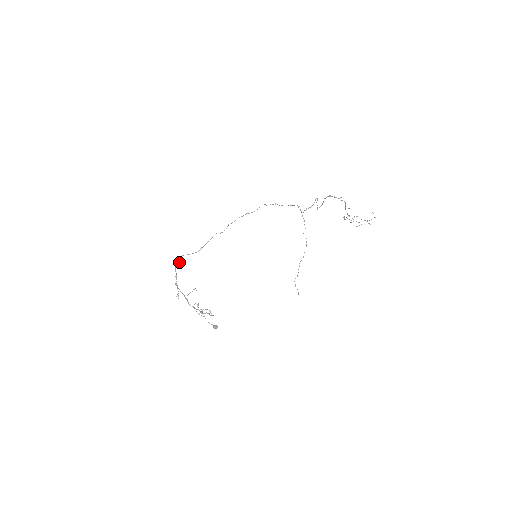
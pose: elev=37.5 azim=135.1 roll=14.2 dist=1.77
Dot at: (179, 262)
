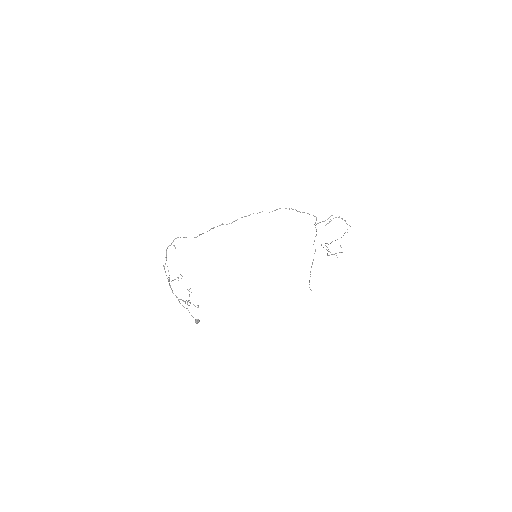
Dot at: (171, 243)
